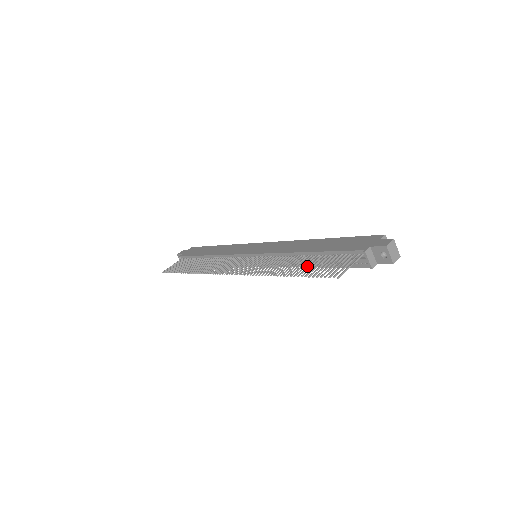
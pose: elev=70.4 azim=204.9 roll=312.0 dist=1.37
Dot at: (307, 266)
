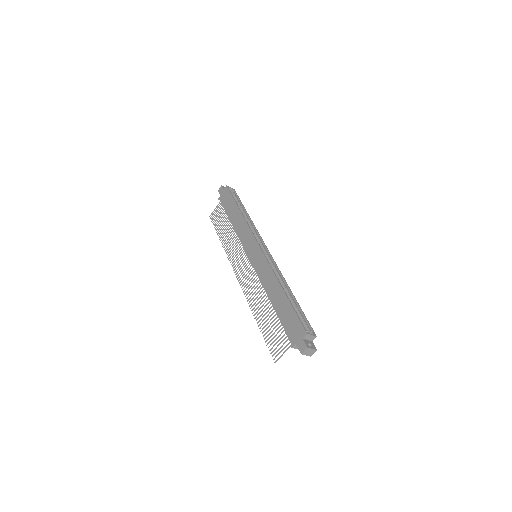
Dot at: occluded
